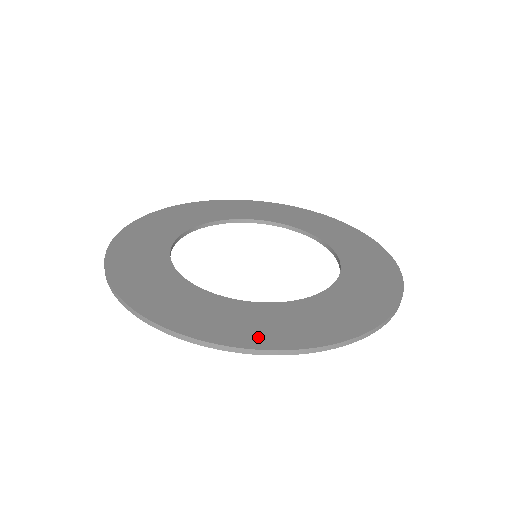
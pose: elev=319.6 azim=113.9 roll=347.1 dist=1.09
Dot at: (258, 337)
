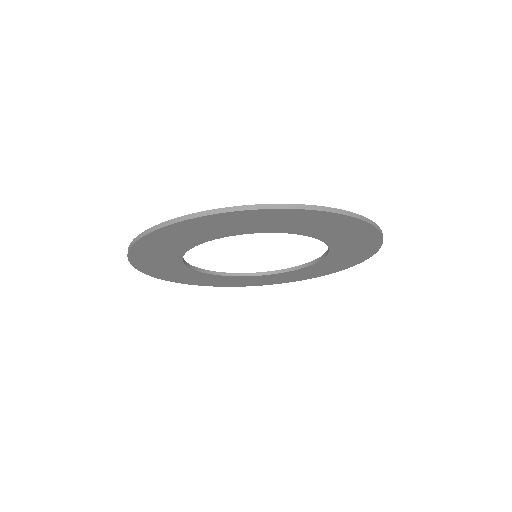
Dot at: occluded
